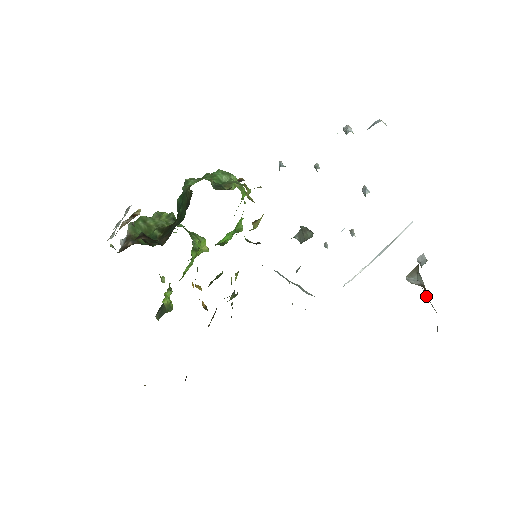
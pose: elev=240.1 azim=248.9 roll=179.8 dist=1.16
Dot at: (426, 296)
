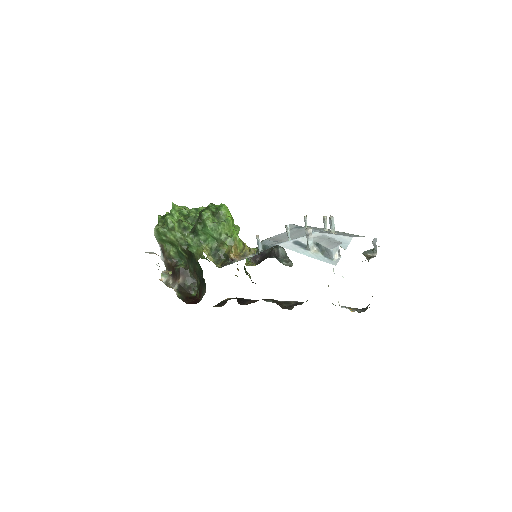
Dot at: occluded
